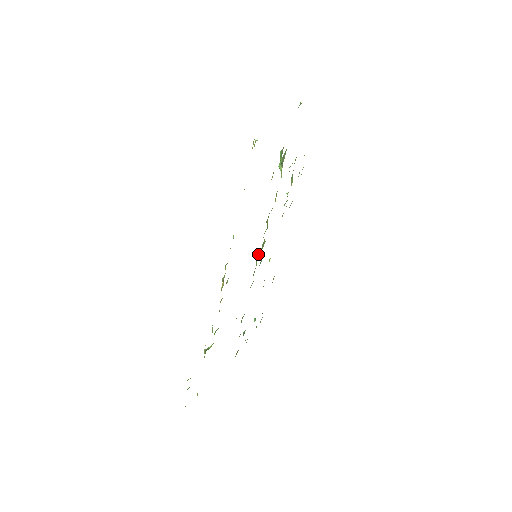
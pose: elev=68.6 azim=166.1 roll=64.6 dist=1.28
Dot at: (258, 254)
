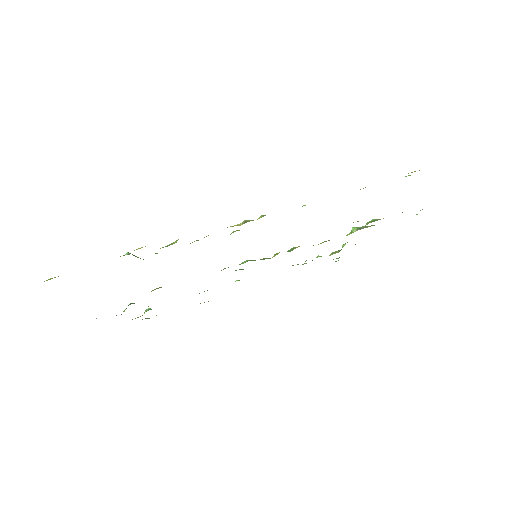
Dot at: (252, 260)
